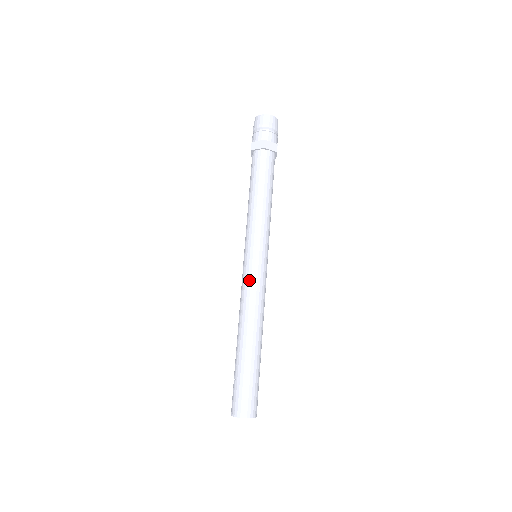
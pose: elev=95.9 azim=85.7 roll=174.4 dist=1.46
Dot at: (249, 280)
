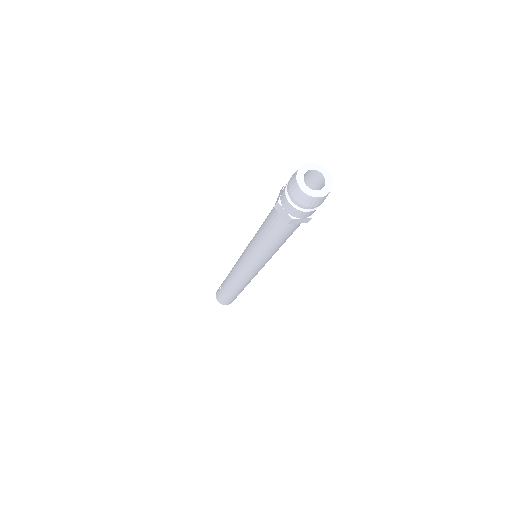
Dot at: (241, 272)
